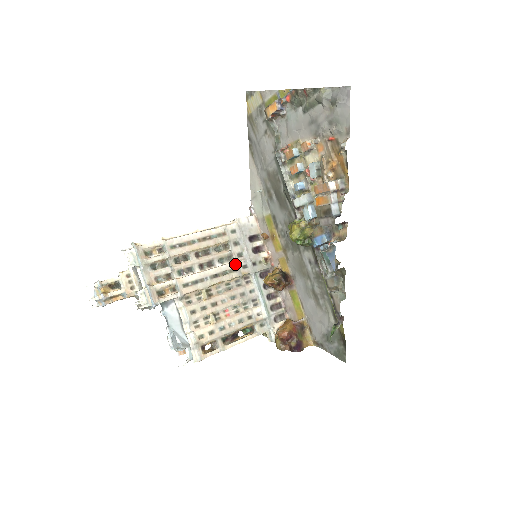
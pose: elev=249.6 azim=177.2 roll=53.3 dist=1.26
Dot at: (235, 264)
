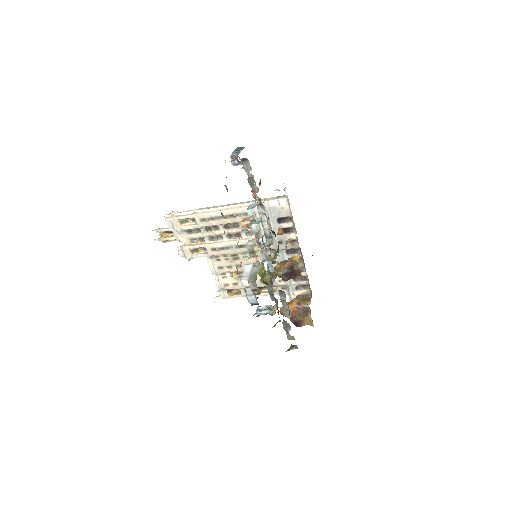
Dot at: occluded
